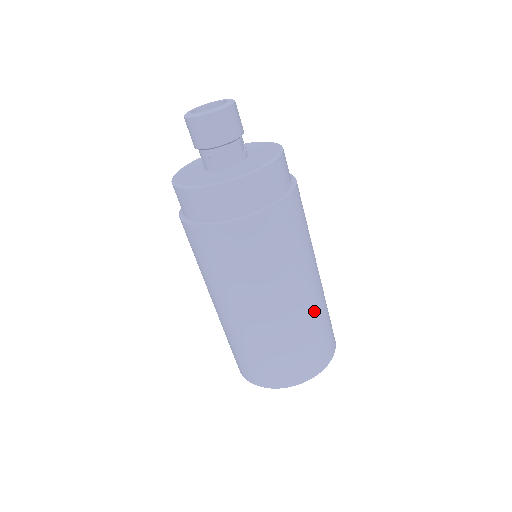
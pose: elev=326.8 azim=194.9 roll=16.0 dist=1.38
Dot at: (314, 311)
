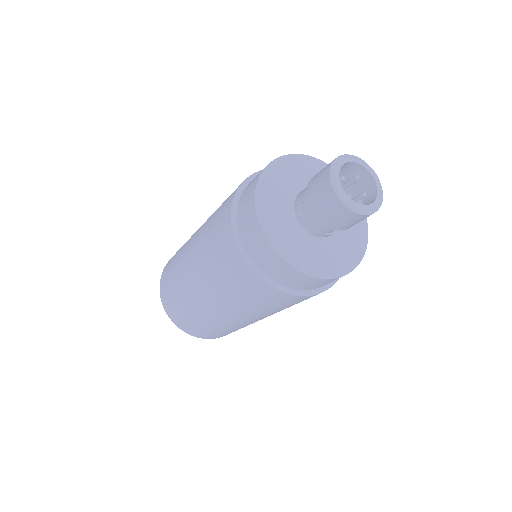
Dot at: occluded
